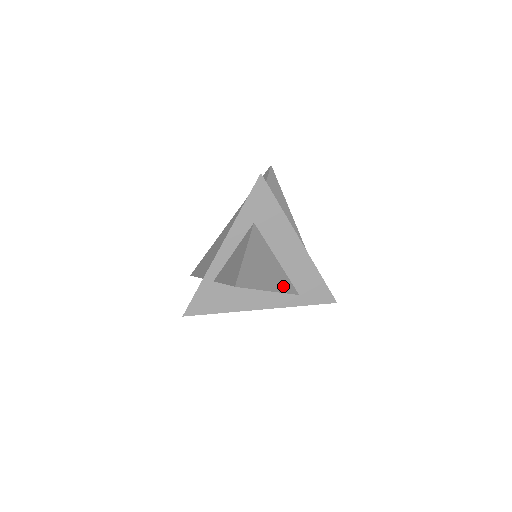
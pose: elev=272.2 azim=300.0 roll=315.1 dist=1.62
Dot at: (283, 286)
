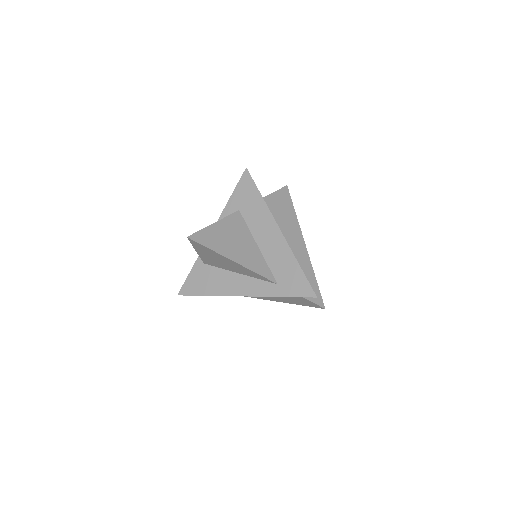
Dot at: (255, 267)
